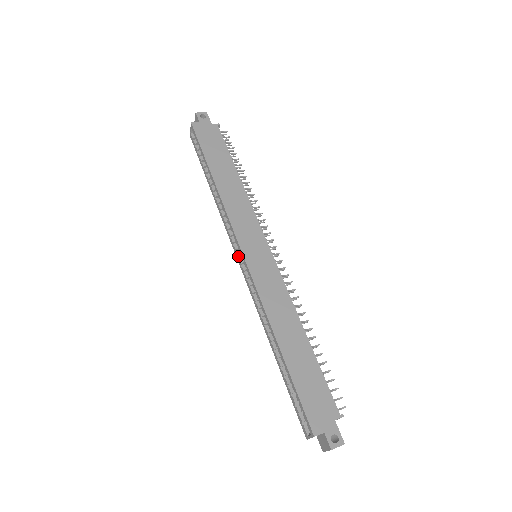
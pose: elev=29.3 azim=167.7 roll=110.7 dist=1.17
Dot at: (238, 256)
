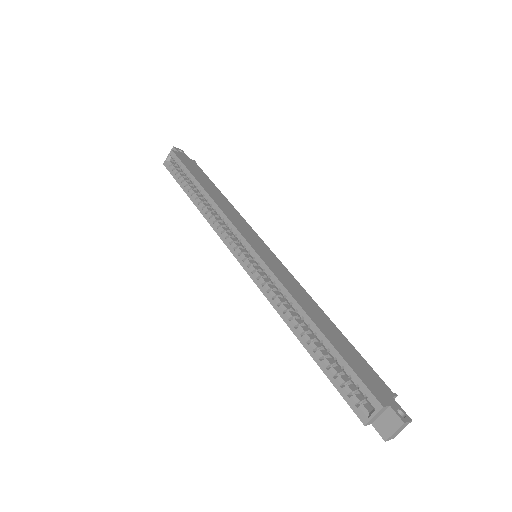
Dot at: (238, 252)
